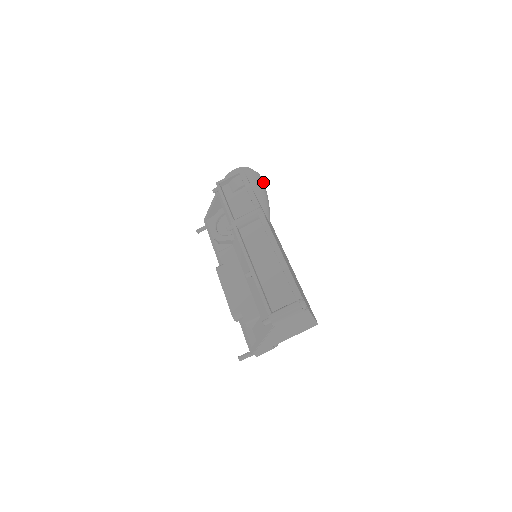
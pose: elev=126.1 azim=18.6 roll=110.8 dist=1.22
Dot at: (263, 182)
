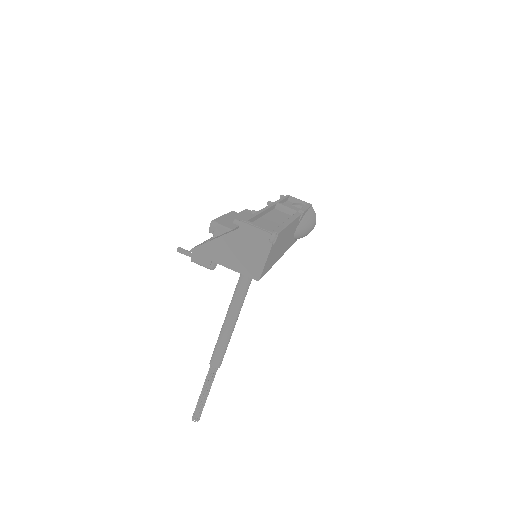
Dot at: (313, 227)
